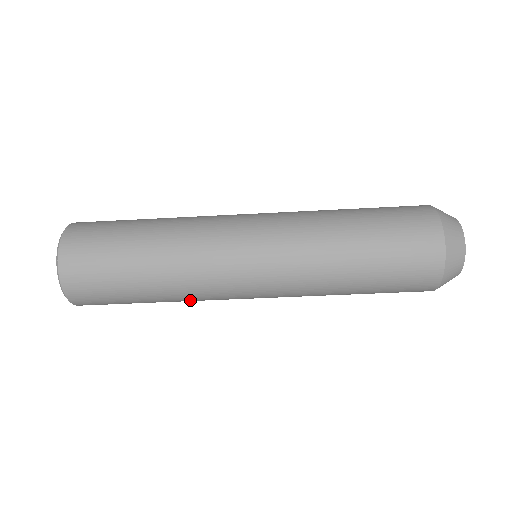
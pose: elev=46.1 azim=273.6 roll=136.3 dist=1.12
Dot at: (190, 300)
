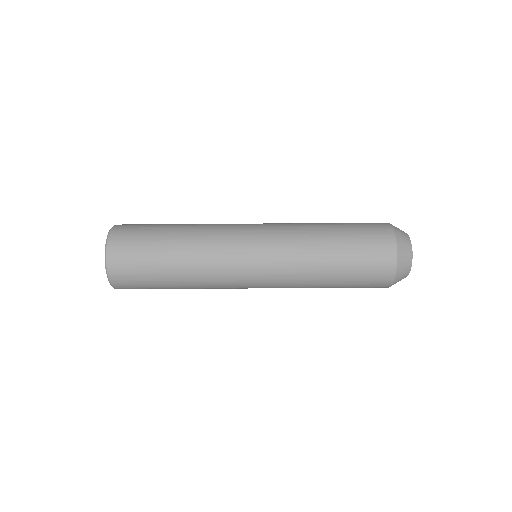
Dot at: (204, 287)
